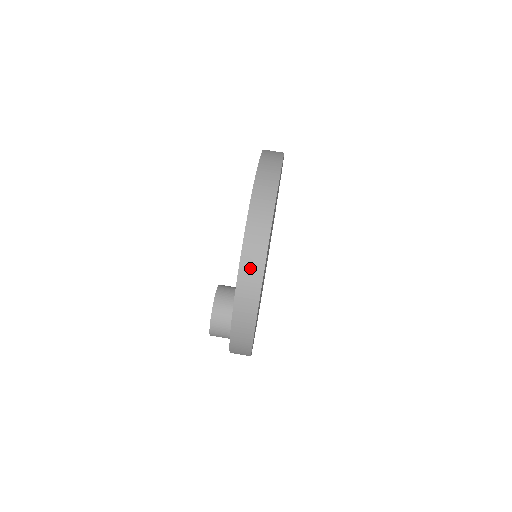
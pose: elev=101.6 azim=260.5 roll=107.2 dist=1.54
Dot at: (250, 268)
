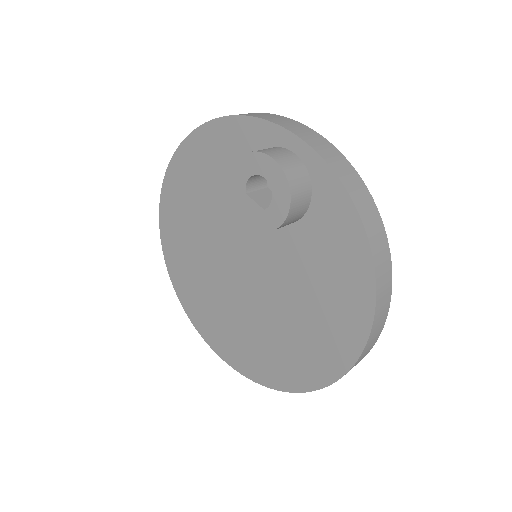
Dot at: occluded
